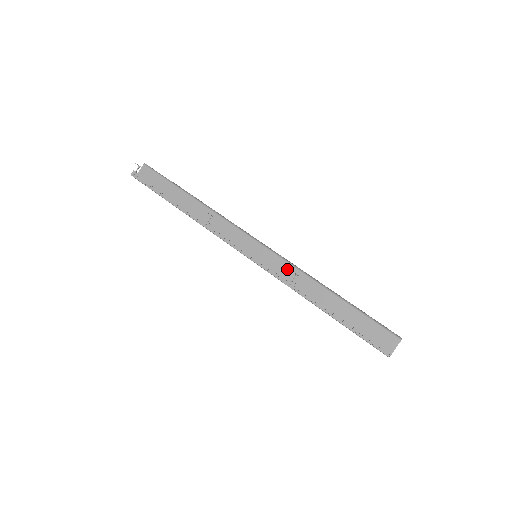
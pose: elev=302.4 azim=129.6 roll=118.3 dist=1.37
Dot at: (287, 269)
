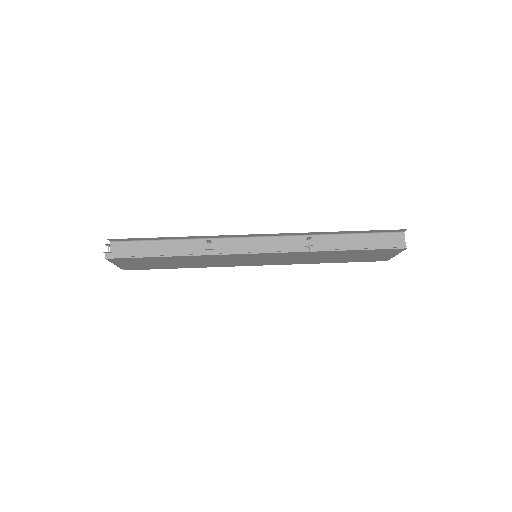
Dot at: (297, 241)
